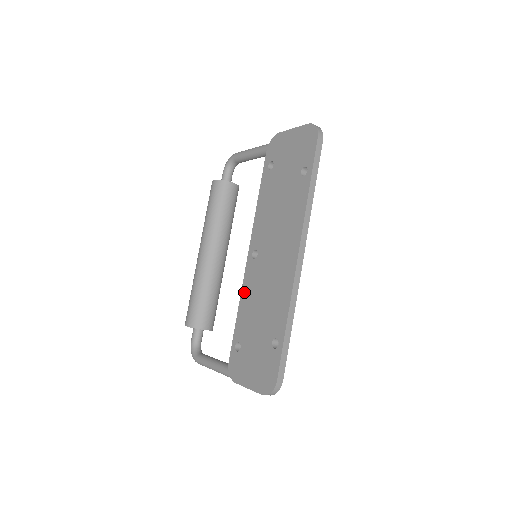
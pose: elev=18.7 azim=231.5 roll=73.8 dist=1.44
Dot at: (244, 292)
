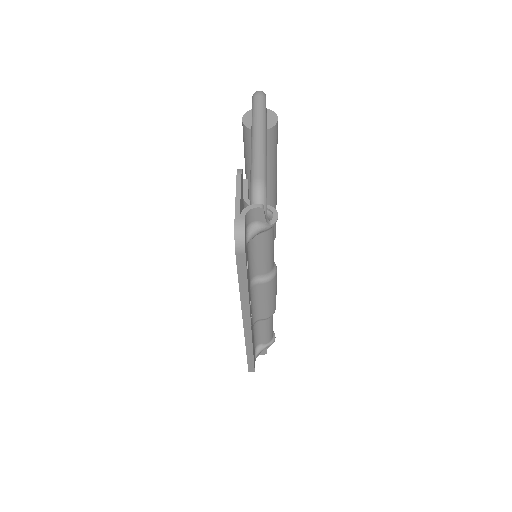
Dot at: occluded
